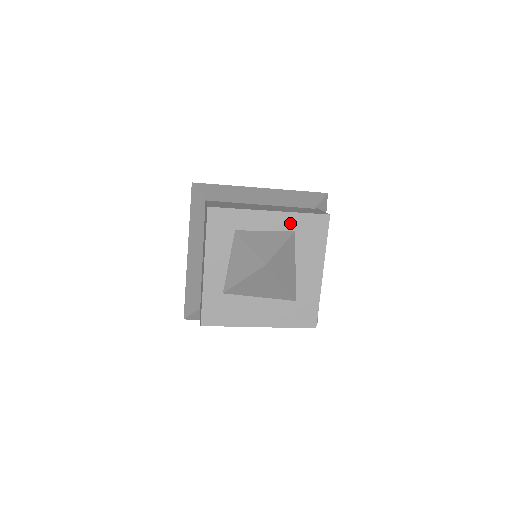
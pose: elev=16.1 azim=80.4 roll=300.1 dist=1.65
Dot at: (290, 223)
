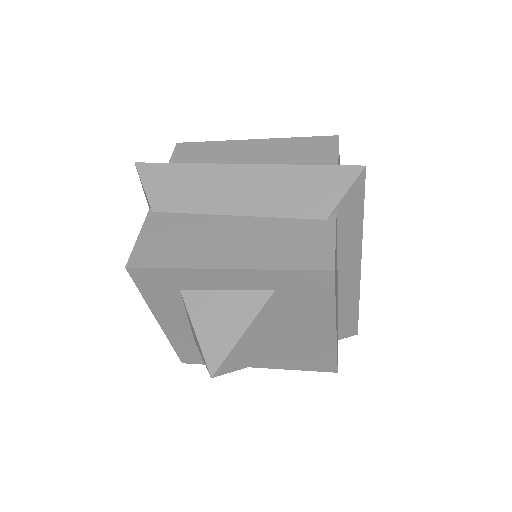
Dot at: (264, 281)
